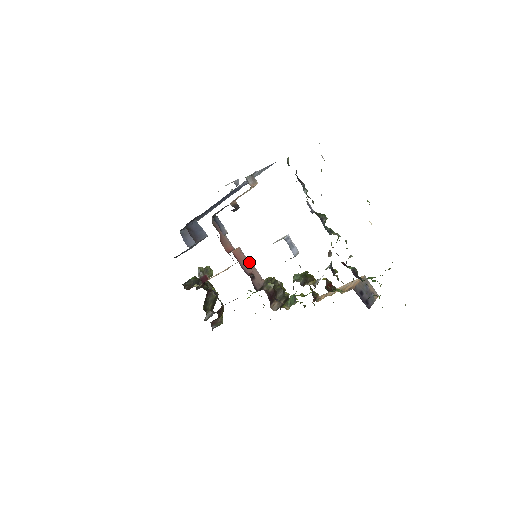
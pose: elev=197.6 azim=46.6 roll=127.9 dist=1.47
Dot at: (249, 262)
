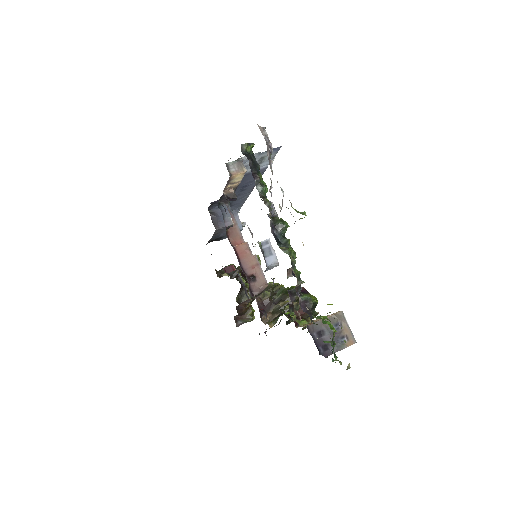
Dot at: (255, 261)
